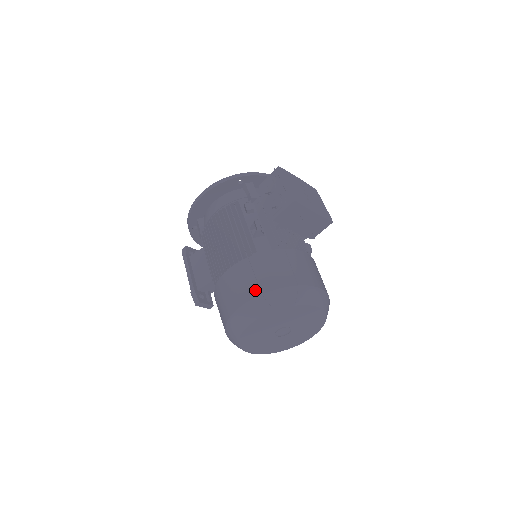
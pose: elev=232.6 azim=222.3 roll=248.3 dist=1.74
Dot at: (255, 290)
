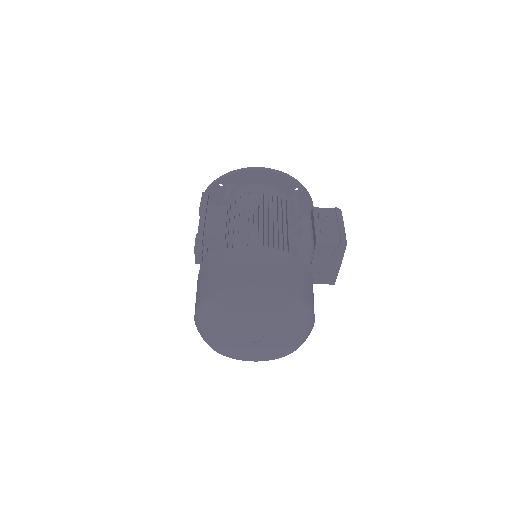
Dot at: (282, 283)
